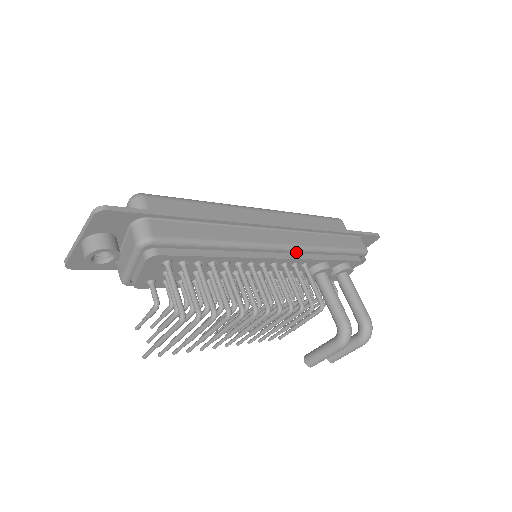
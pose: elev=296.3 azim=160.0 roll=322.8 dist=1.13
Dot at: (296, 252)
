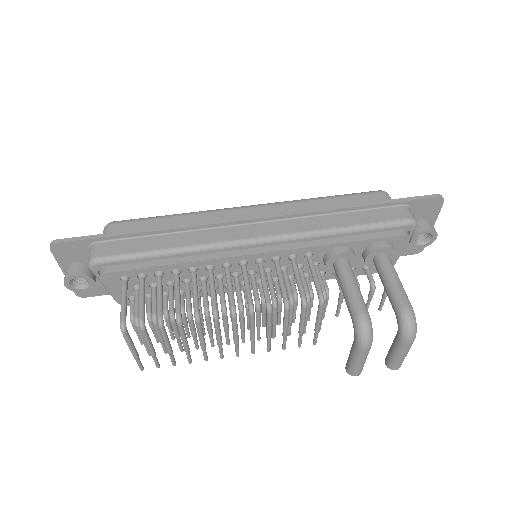
Dot at: (284, 242)
